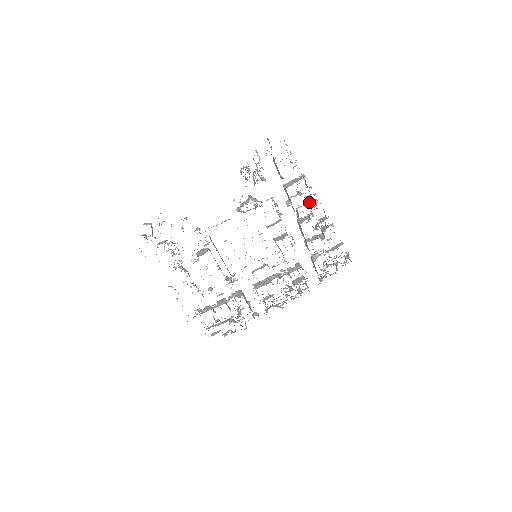
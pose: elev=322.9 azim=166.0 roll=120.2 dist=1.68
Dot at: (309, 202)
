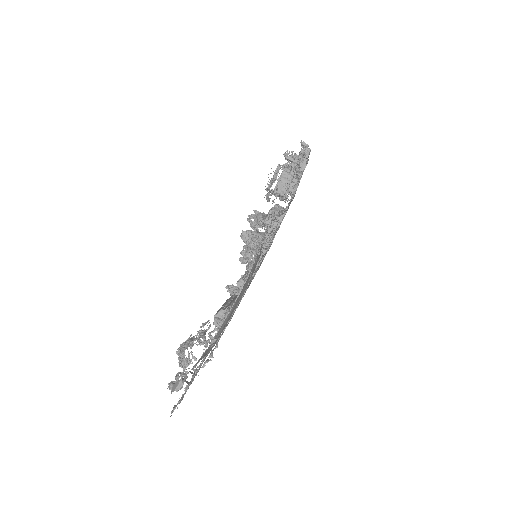
Dot at: occluded
